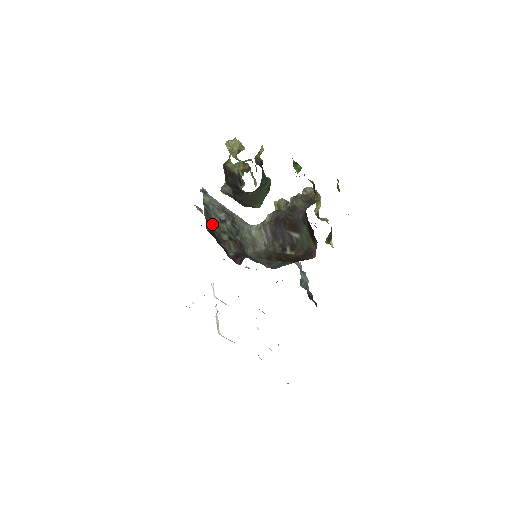
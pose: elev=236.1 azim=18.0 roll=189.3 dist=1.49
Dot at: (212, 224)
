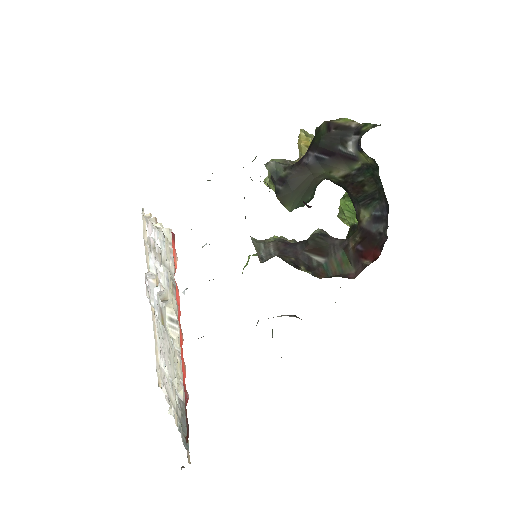
Dot at: occluded
